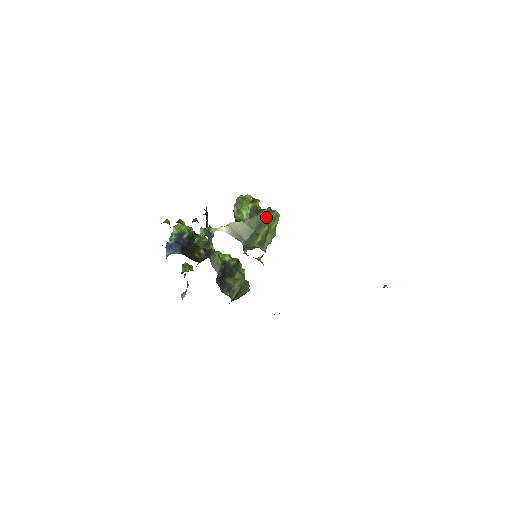
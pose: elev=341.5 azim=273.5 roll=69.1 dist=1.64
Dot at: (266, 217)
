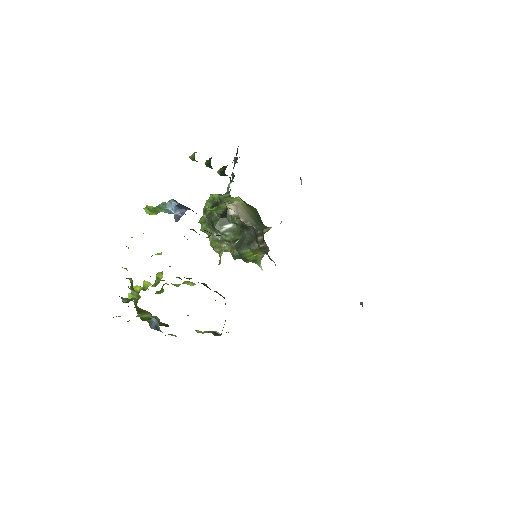
Dot at: (258, 213)
